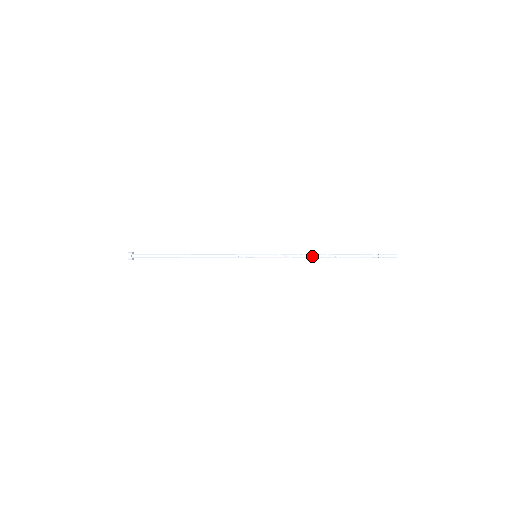
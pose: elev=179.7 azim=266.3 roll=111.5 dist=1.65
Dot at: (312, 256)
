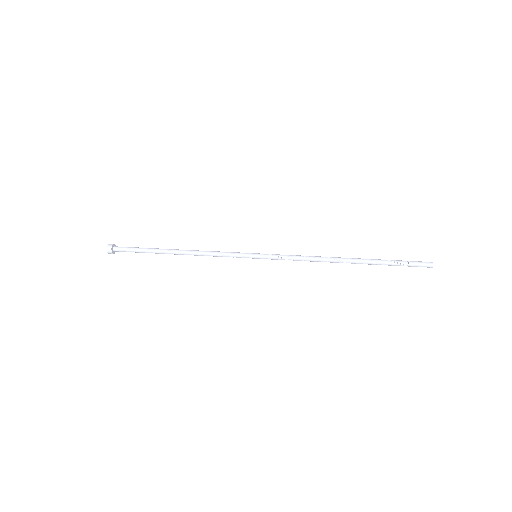
Dot at: occluded
